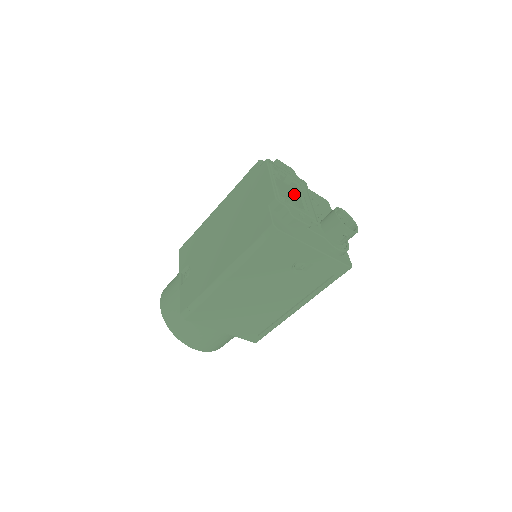
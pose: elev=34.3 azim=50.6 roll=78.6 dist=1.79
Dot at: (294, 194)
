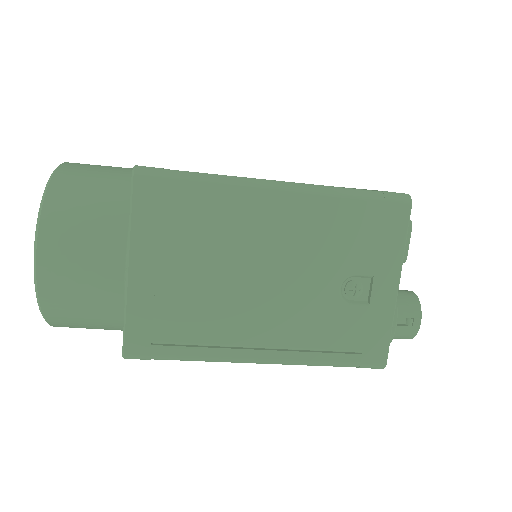
Dot at: occluded
